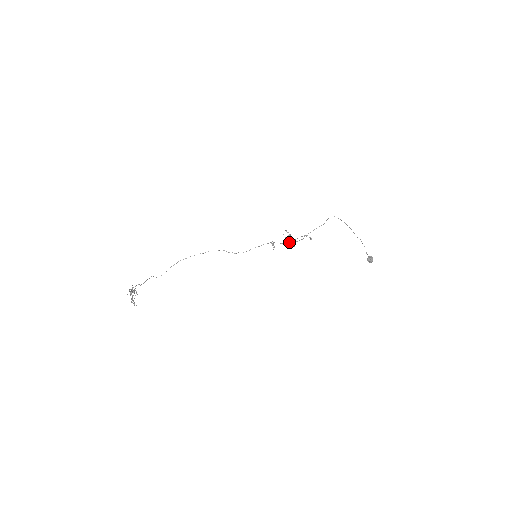
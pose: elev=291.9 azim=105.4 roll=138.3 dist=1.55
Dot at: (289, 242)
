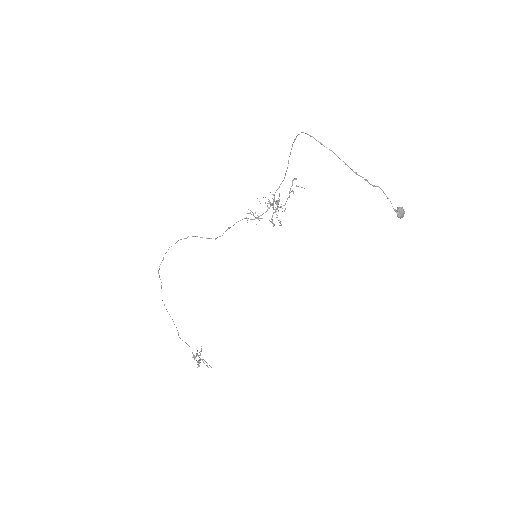
Dot at: (272, 205)
